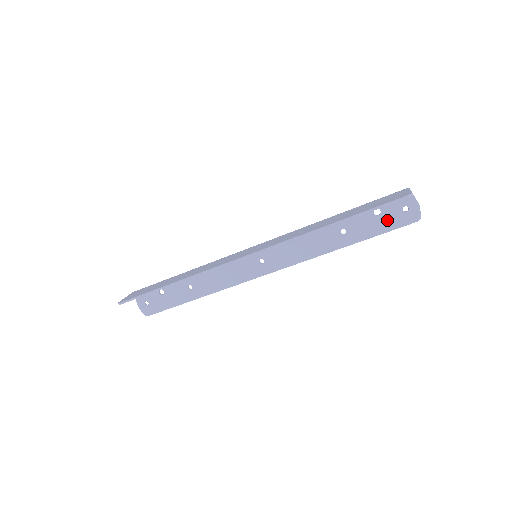
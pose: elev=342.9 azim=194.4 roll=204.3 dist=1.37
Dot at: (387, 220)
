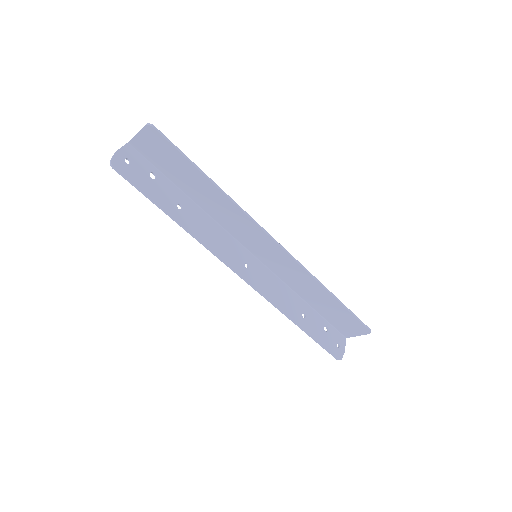
Dot at: (327, 339)
